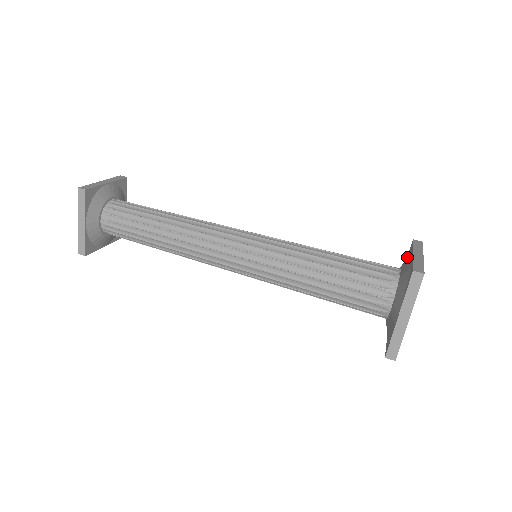
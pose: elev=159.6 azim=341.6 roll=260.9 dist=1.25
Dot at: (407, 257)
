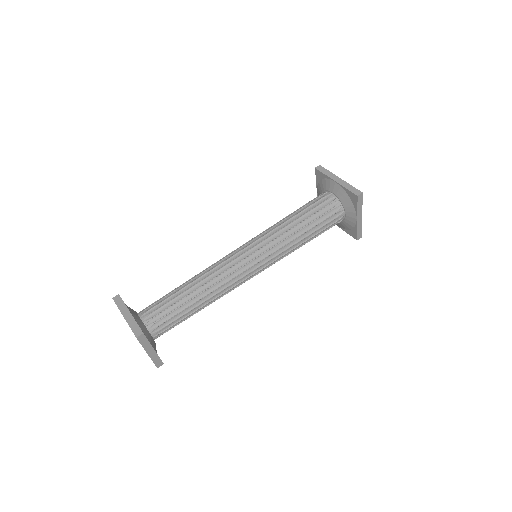
Dot at: (326, 183)
